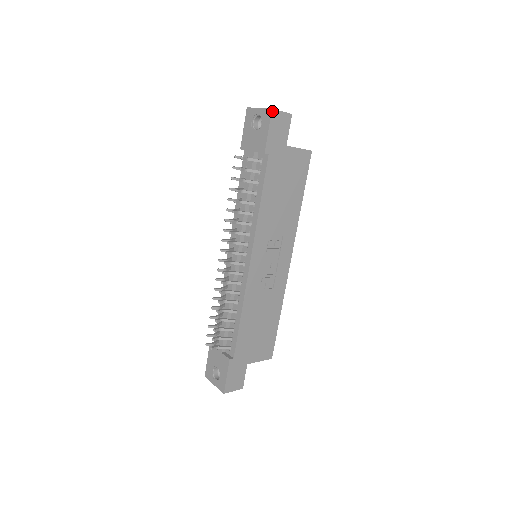
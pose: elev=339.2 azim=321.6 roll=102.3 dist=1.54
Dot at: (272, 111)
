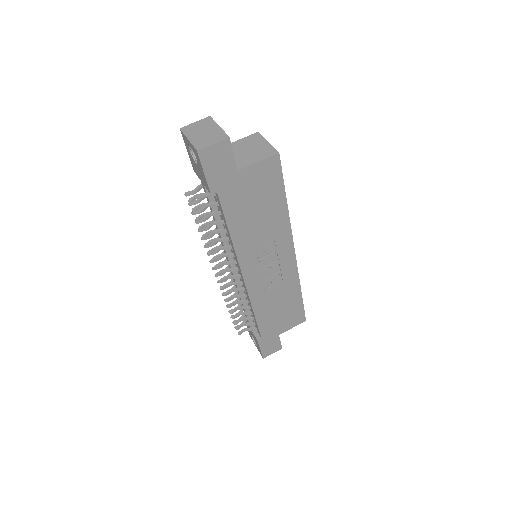
Dot at: (198, 153)
